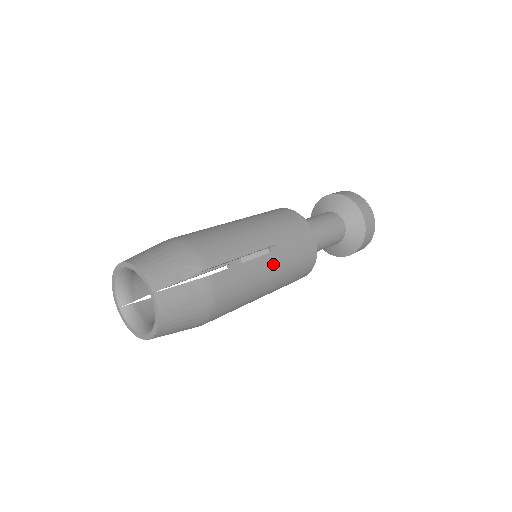
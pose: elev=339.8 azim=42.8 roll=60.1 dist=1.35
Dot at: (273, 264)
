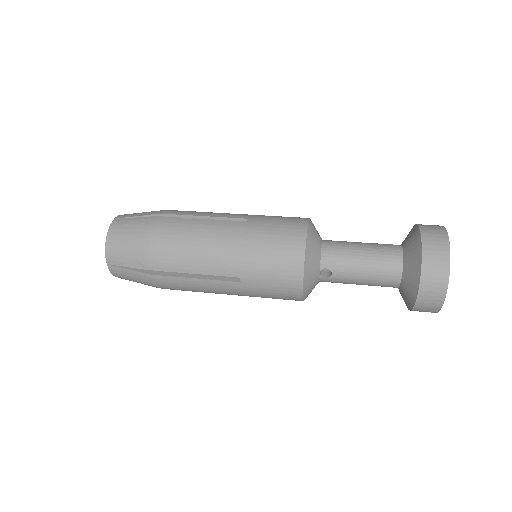
Dot at: (232, 229)
